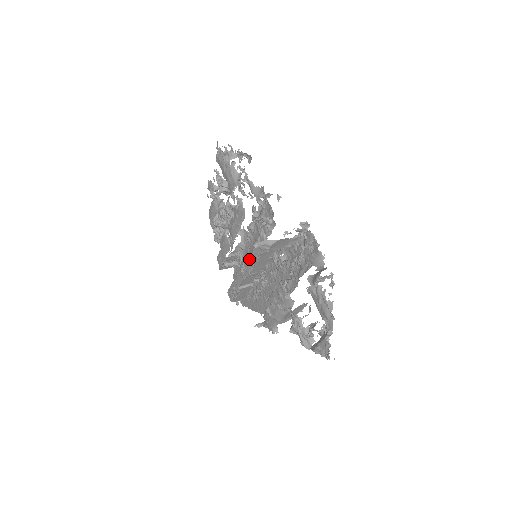
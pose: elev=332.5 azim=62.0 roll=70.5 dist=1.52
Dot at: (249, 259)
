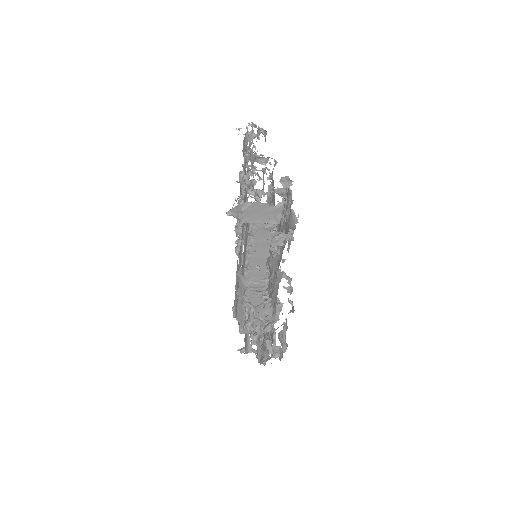
Dot at: (243, 255)
